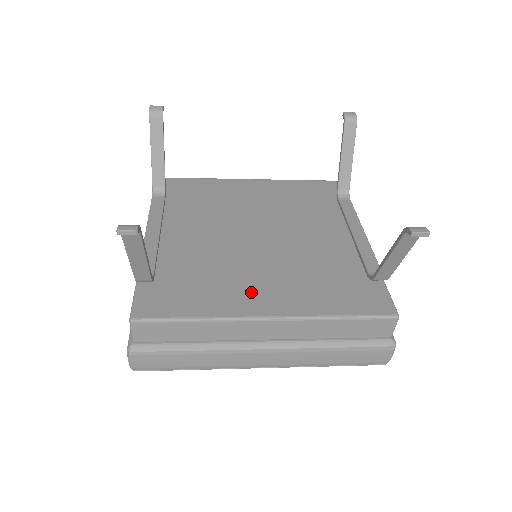
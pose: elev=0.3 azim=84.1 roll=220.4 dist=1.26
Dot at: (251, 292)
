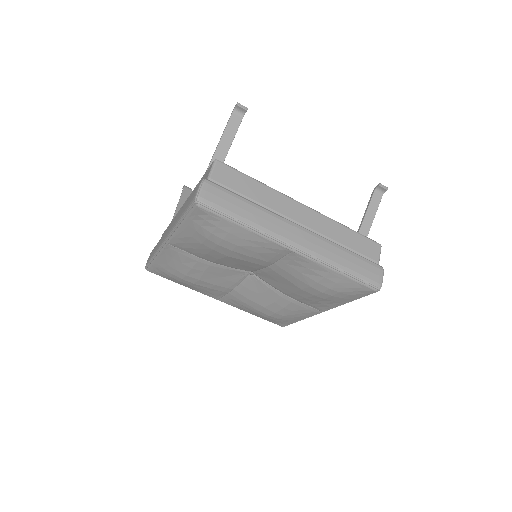
Dot at: occluded
